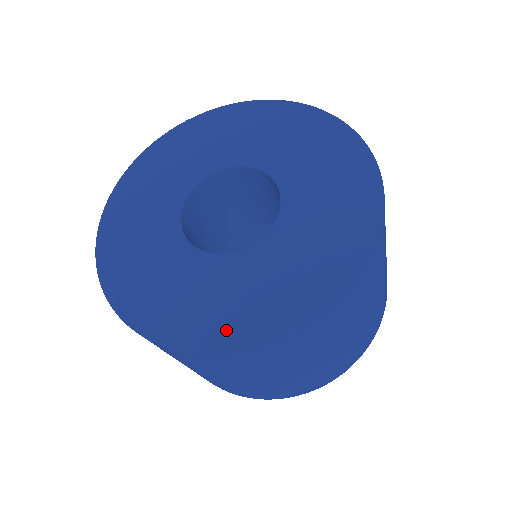
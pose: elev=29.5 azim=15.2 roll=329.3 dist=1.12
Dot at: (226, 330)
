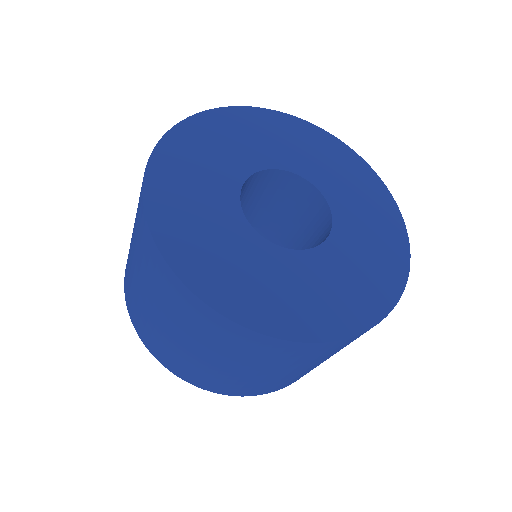
Dot at: (279, 317)
